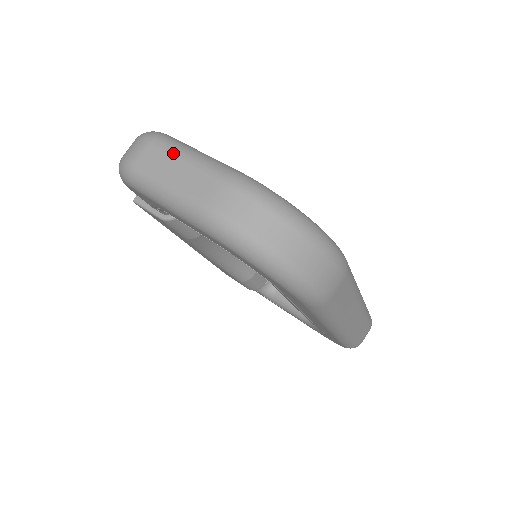
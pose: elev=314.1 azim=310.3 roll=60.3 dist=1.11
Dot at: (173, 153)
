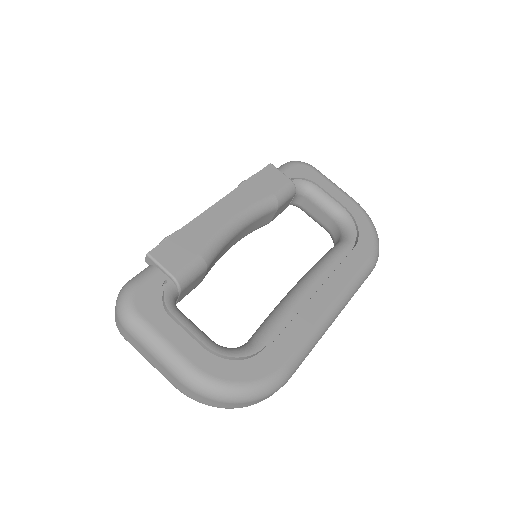
Dot at: (143, 346)
